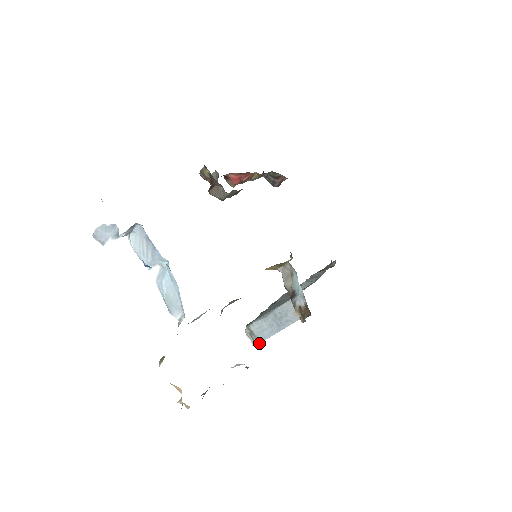
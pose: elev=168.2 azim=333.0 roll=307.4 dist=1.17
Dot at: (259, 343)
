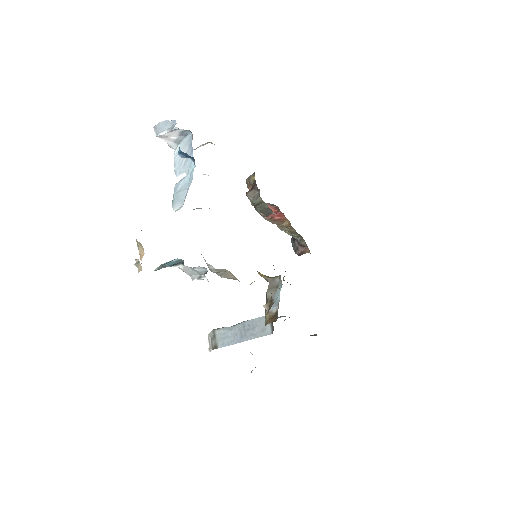
Dot at: (215, 348)
